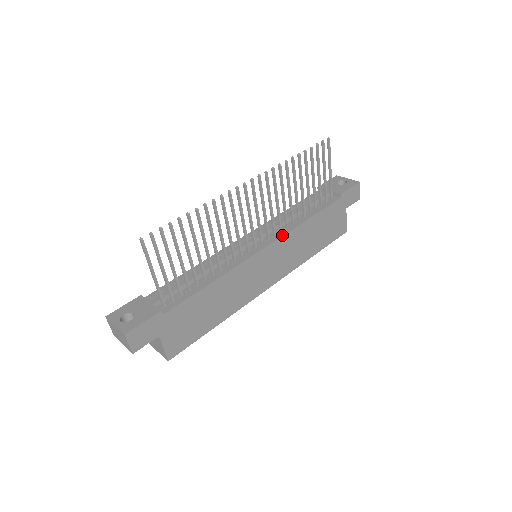
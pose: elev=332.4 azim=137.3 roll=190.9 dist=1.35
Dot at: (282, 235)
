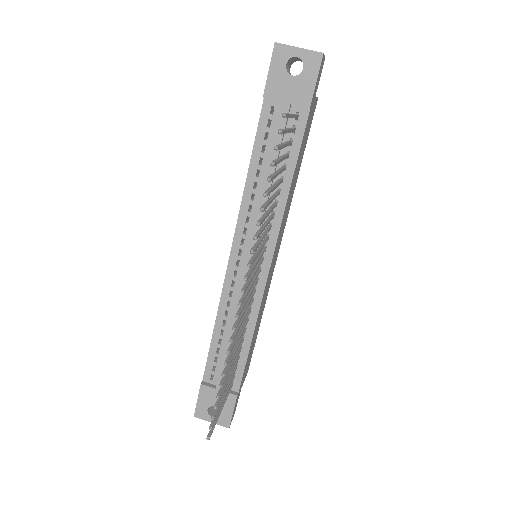
Dot at: (277, 235)
